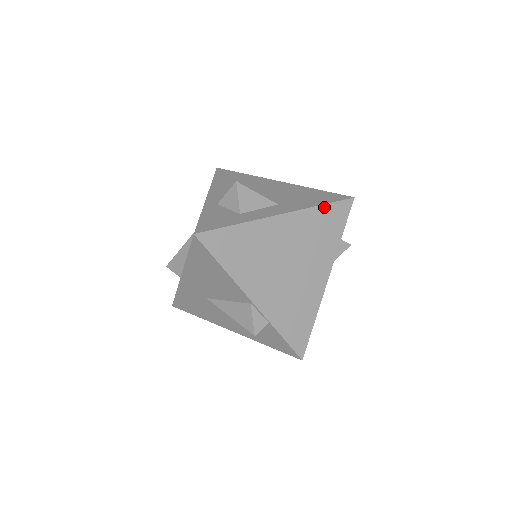
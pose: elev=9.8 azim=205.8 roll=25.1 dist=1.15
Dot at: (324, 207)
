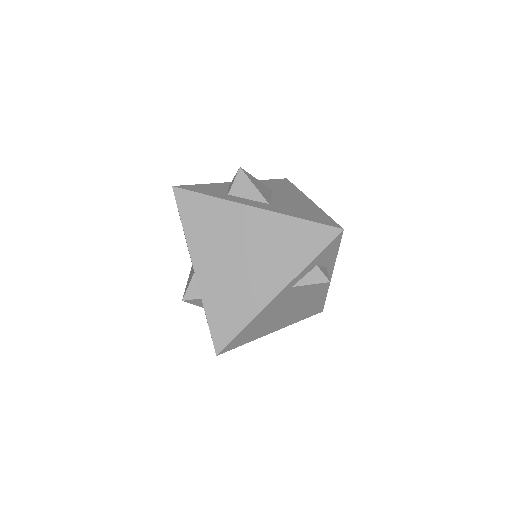
Dot at: (303, 222)
